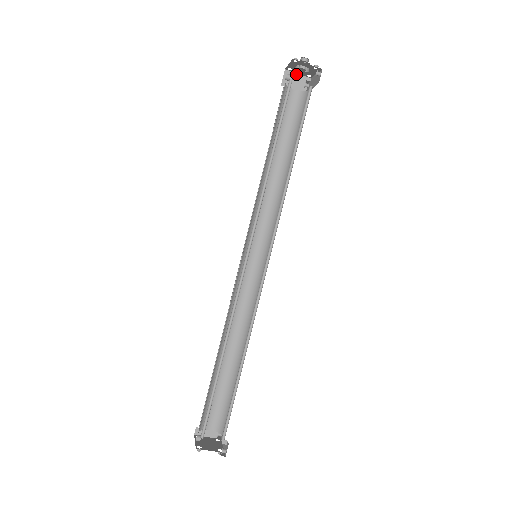
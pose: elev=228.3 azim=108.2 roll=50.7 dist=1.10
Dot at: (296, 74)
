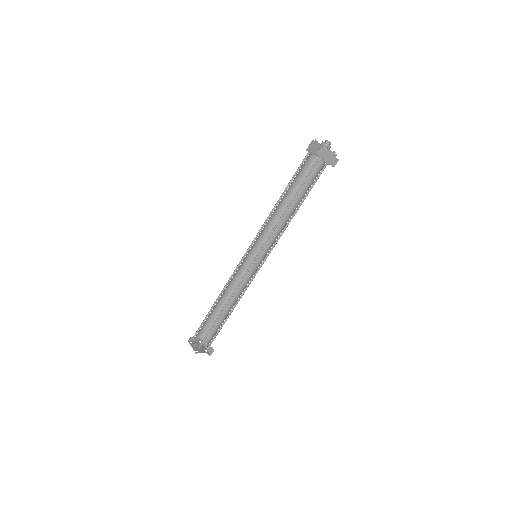
Dot at: (317, 143)
